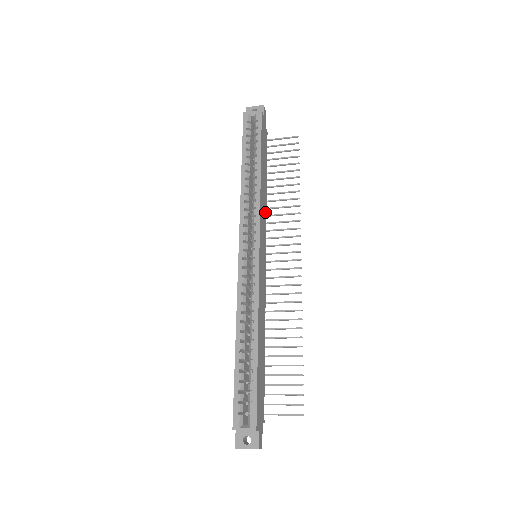
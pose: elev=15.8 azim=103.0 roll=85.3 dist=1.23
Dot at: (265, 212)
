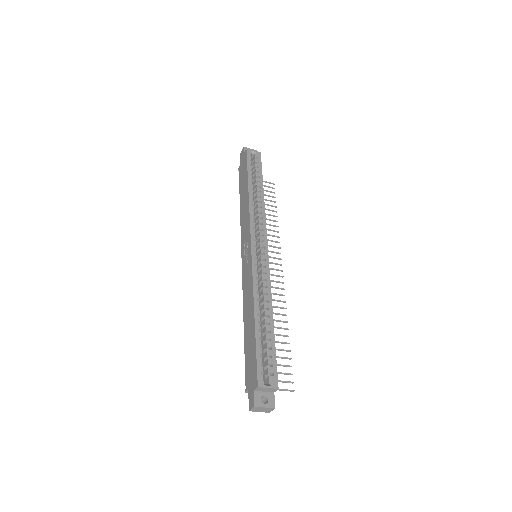
Dot at: occluded
